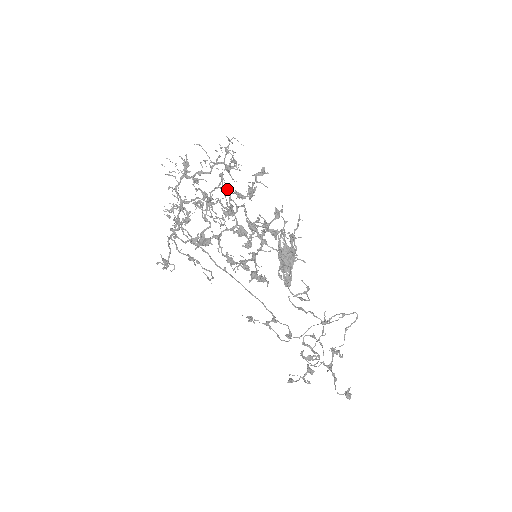
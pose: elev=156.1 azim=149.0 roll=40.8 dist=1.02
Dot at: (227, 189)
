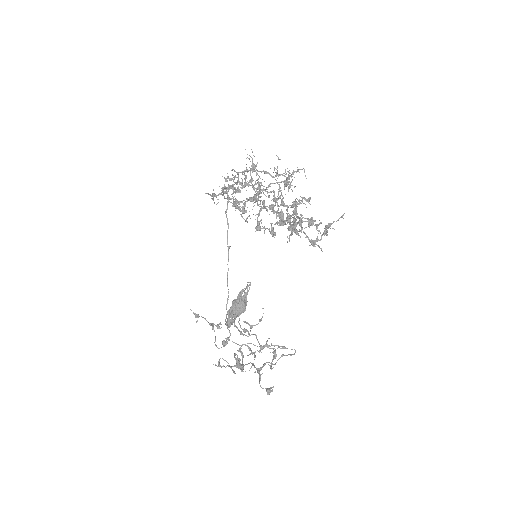
Dot at: occluded
